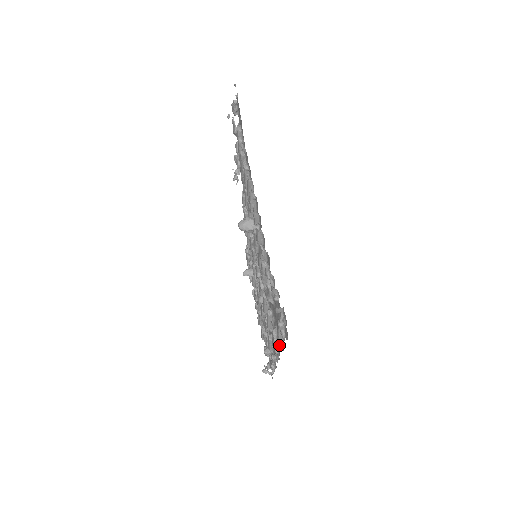
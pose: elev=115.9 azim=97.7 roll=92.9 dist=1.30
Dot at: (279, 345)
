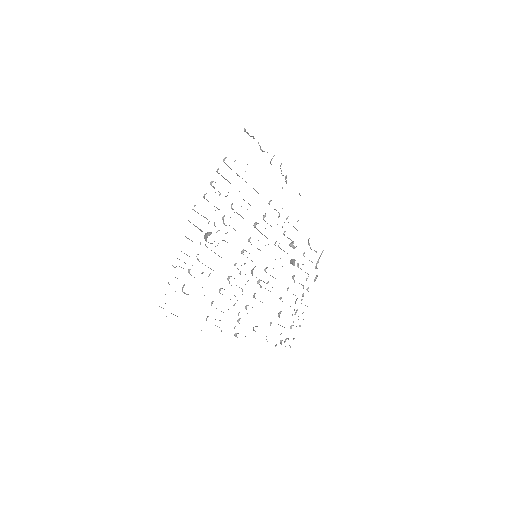
Dot at: occluded
